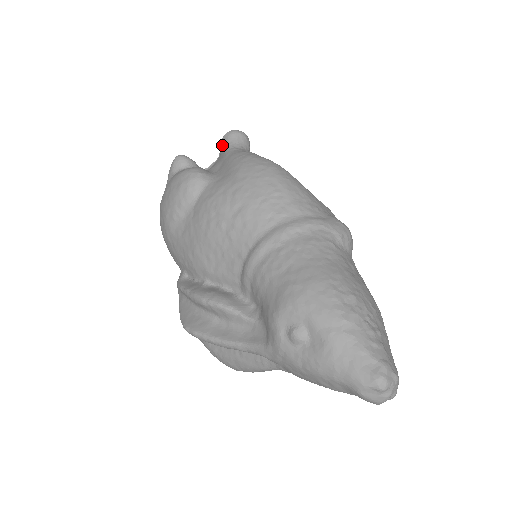
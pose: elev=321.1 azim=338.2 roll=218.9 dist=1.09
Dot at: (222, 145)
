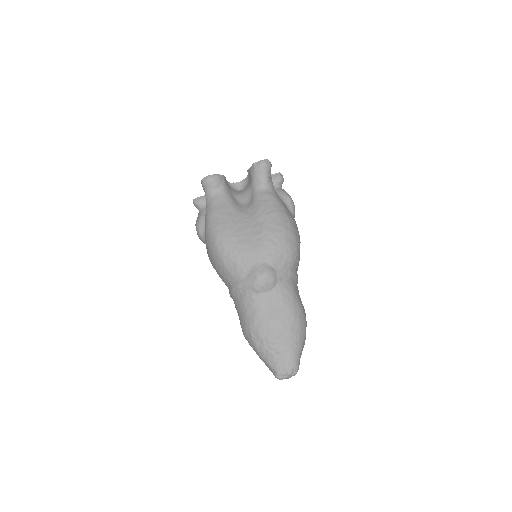
Dot at: occluded
